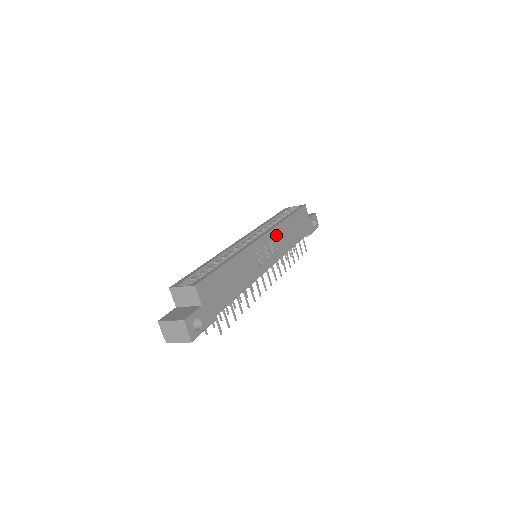
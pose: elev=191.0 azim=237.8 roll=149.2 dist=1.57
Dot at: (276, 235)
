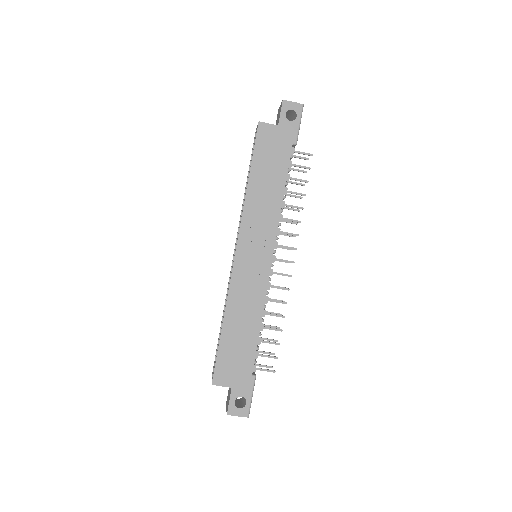
Dot at: (251, 222)
